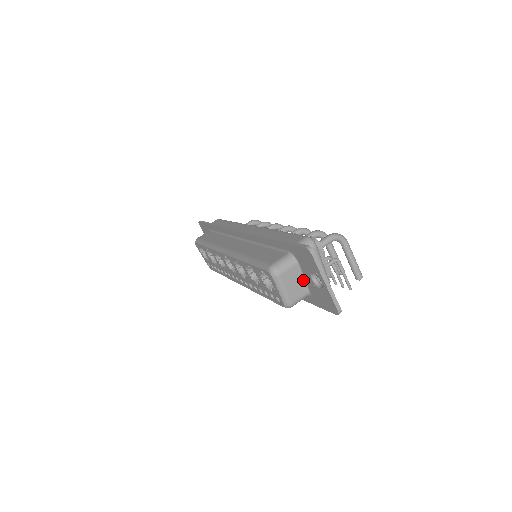
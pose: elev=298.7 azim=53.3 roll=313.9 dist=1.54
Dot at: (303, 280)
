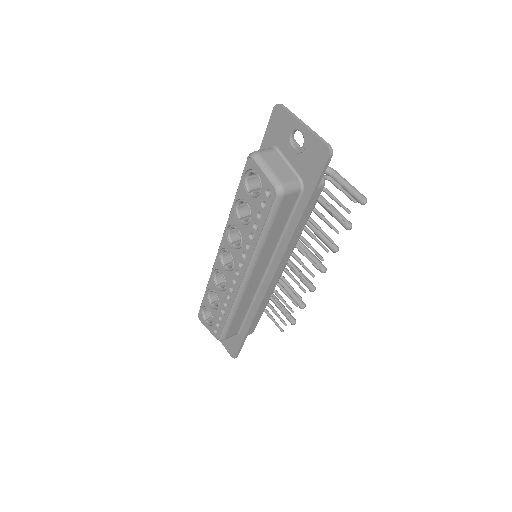
Dot at: (289, 166)
